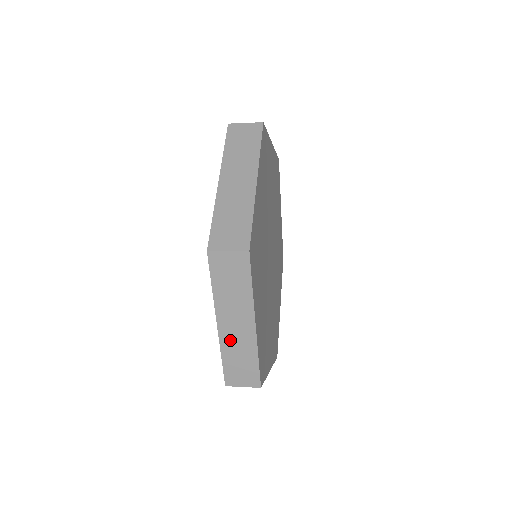
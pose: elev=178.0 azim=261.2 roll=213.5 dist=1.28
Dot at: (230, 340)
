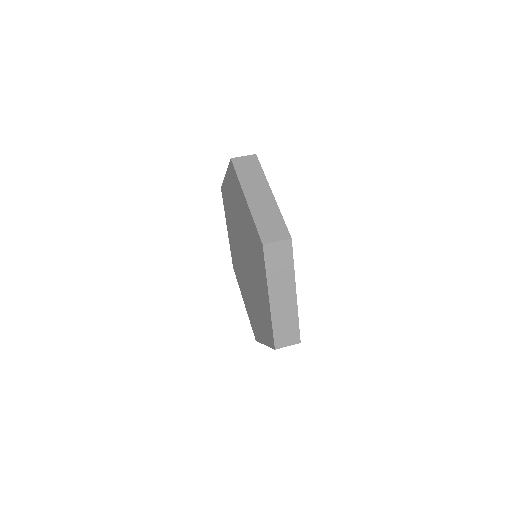
Dot at: (278, 310)
